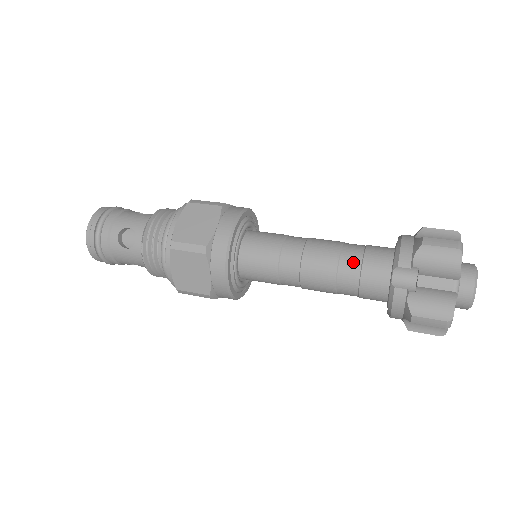
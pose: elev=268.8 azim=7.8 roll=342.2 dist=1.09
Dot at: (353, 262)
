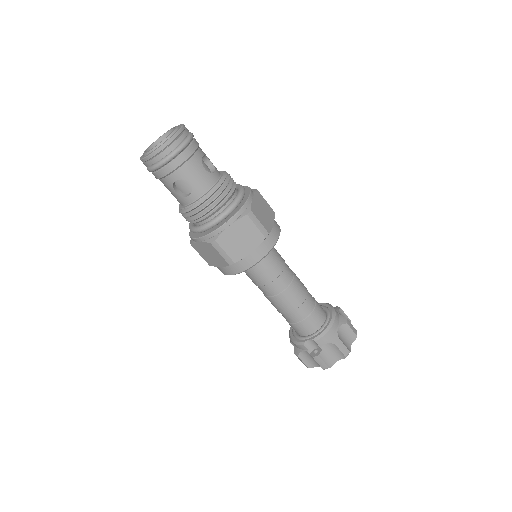
Dot at: (300, 316)
